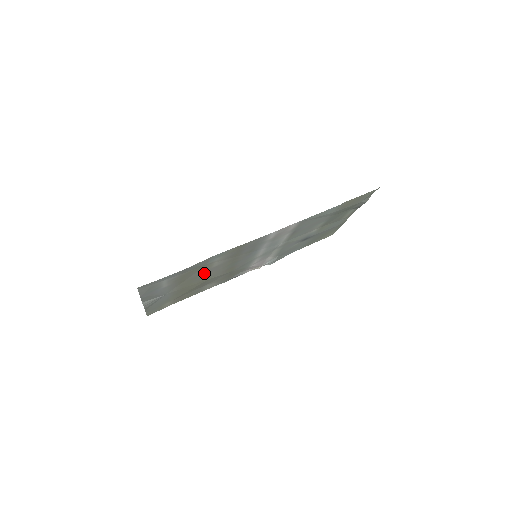
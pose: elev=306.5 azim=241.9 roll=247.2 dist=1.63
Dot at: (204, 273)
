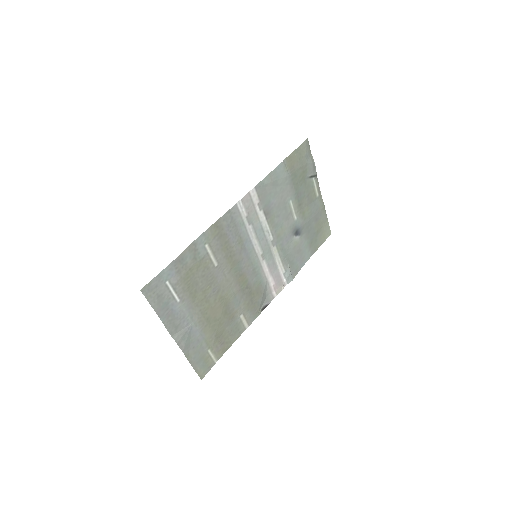
Dot at: (211, 280)
